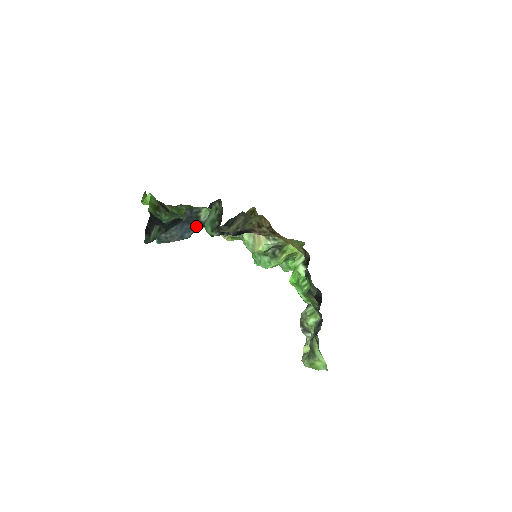
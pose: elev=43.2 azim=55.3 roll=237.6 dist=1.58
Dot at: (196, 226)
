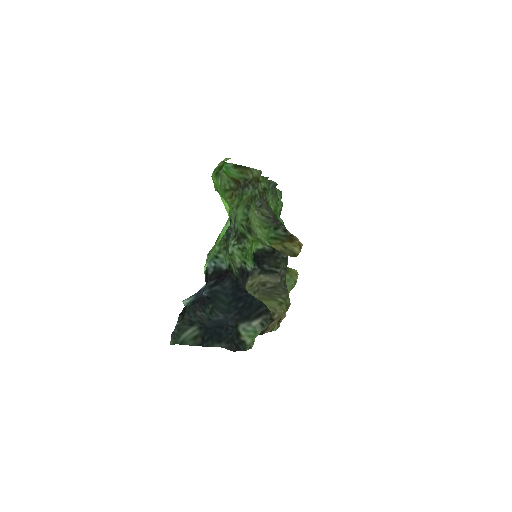
Dot at: (231, 318)
